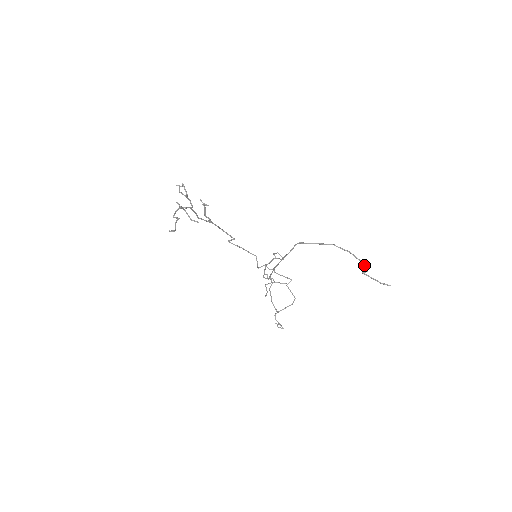
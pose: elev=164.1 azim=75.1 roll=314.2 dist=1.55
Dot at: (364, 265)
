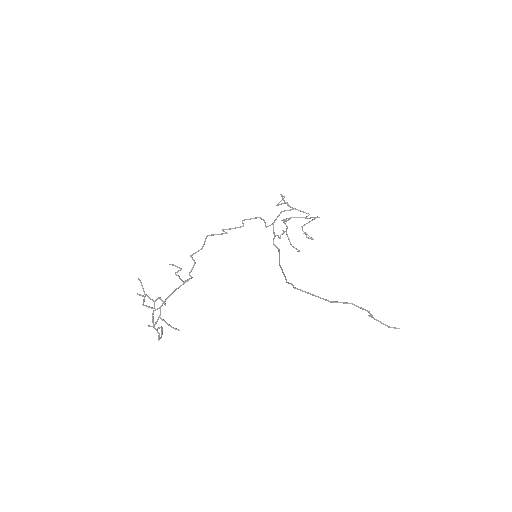
Dot at: (369, 313)
